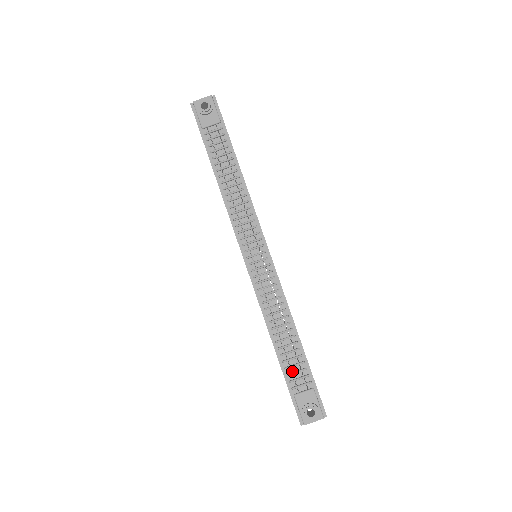
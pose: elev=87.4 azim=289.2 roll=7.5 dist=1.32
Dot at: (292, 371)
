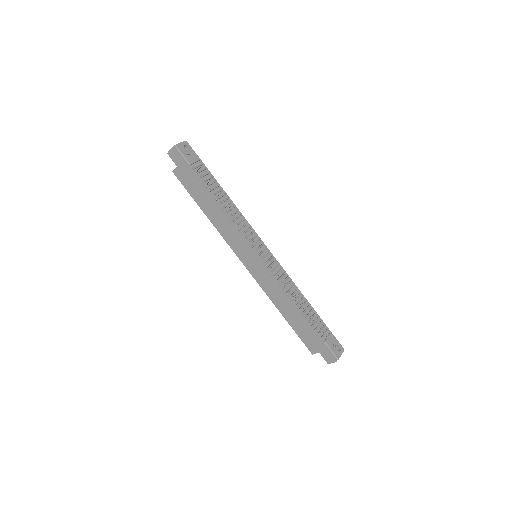
Dot at: (316, 326)
